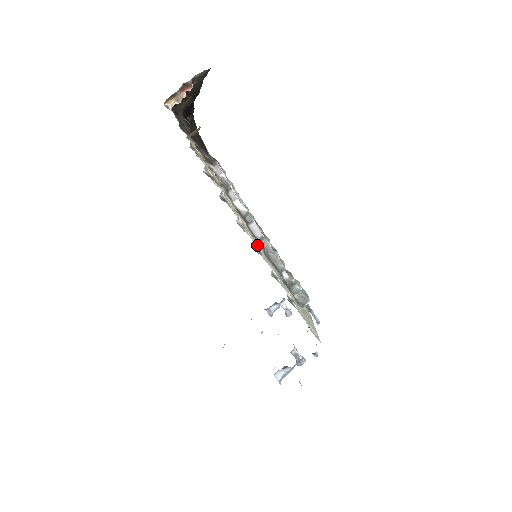
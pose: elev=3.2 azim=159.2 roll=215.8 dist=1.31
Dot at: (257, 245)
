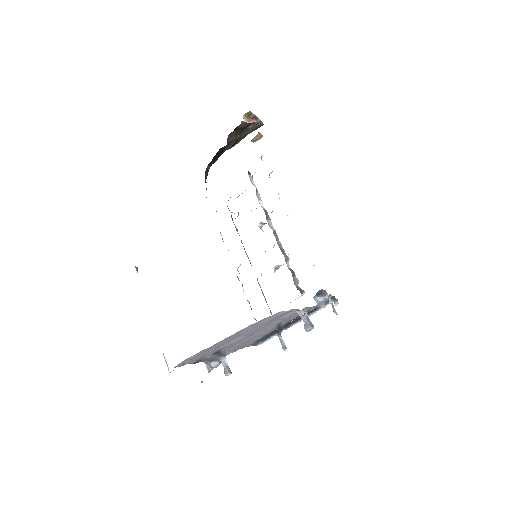
Dot at: occluded
